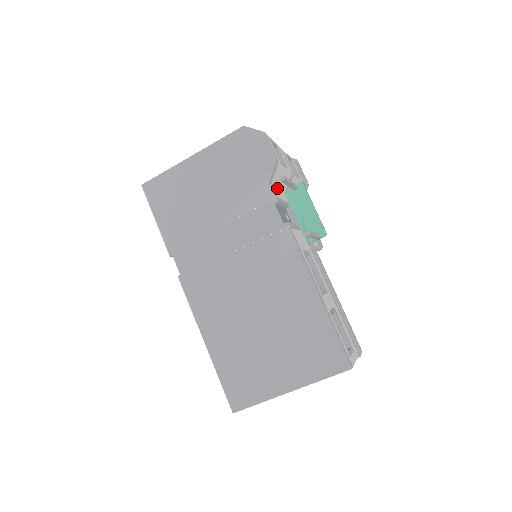
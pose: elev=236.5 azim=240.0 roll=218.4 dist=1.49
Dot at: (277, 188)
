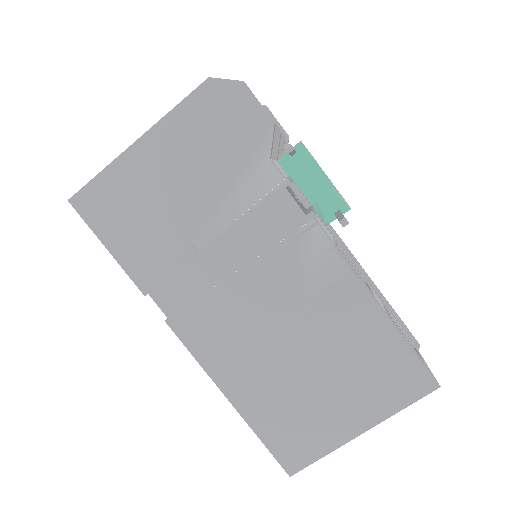
Dot at: (274, 160)
